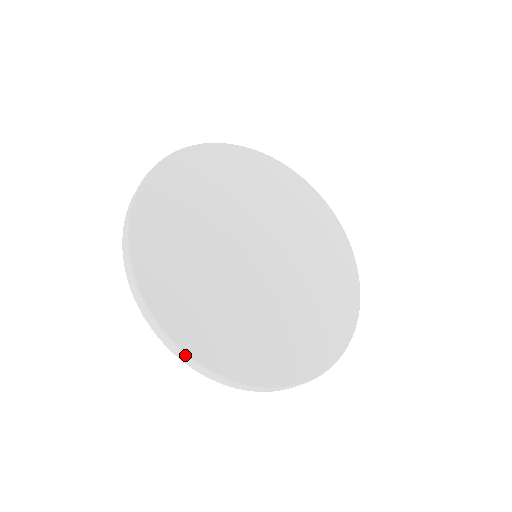
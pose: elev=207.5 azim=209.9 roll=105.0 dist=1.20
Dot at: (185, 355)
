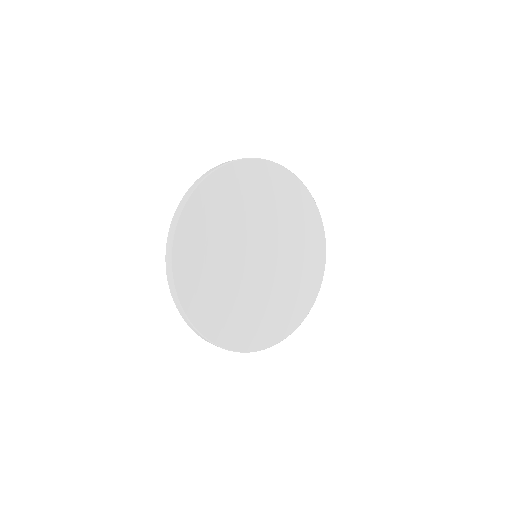
Dot at: (204, 338)
